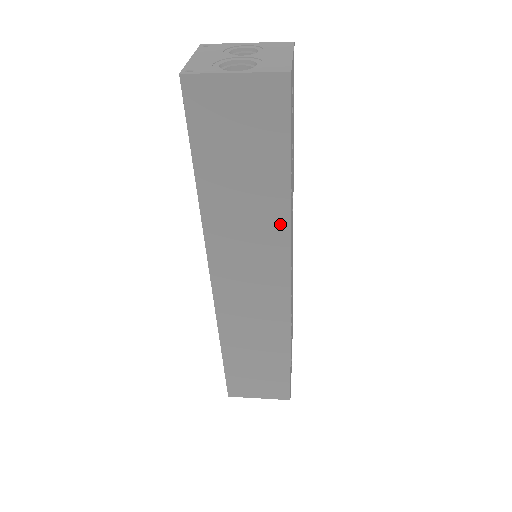
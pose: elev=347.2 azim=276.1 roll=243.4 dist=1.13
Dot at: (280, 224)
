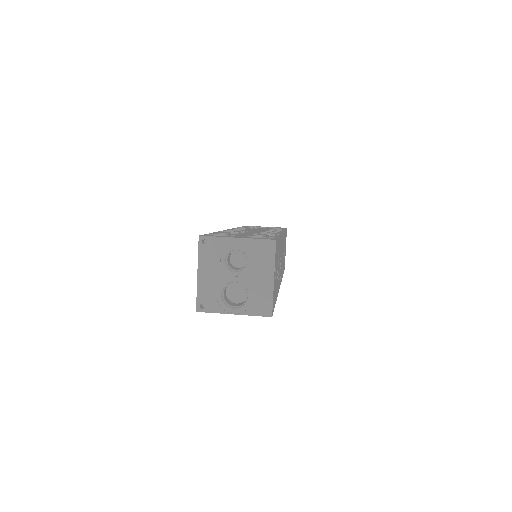
Dot at: occluded
